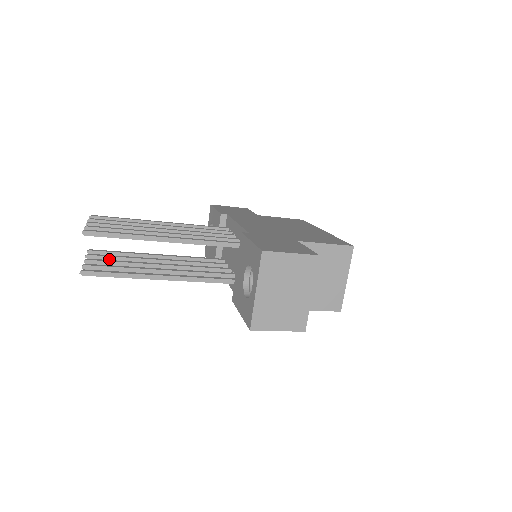
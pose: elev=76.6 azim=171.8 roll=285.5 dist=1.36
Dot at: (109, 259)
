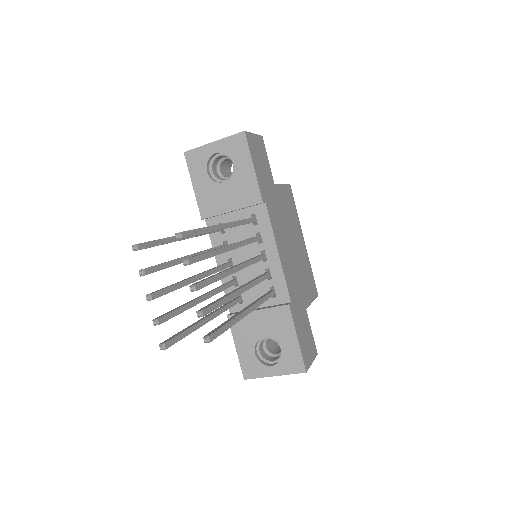
Dot at: (158, 270)
